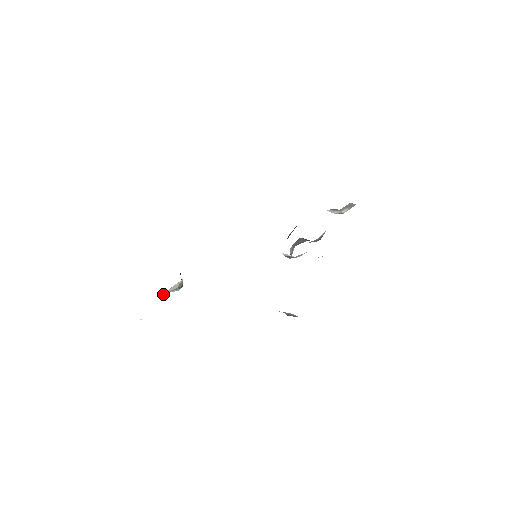
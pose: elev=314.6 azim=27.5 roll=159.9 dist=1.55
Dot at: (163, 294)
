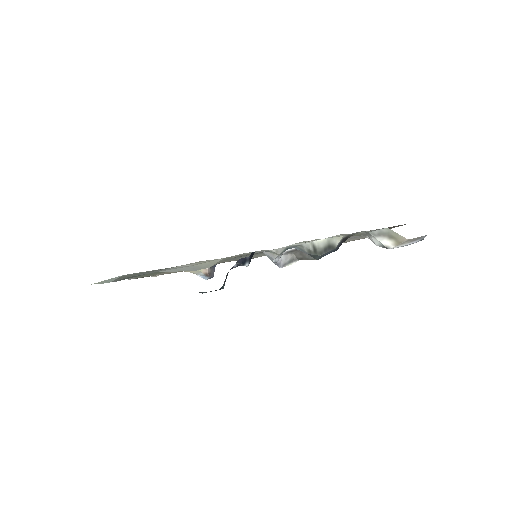
Dot at: (186, 271)
